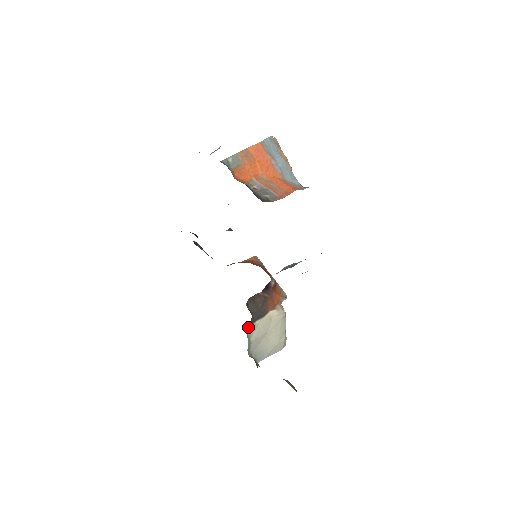
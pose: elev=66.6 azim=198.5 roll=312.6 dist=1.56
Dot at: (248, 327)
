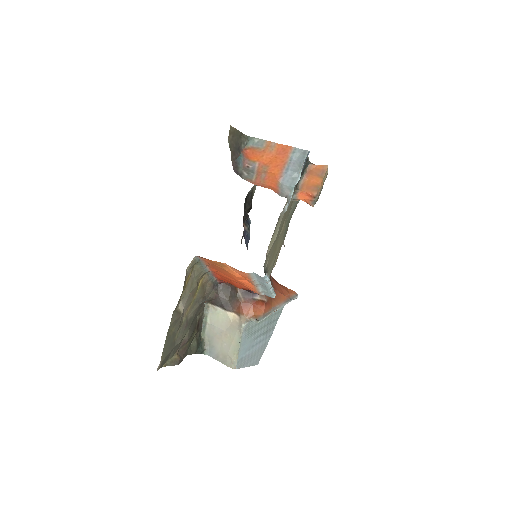
Dot at: (209, 303)
